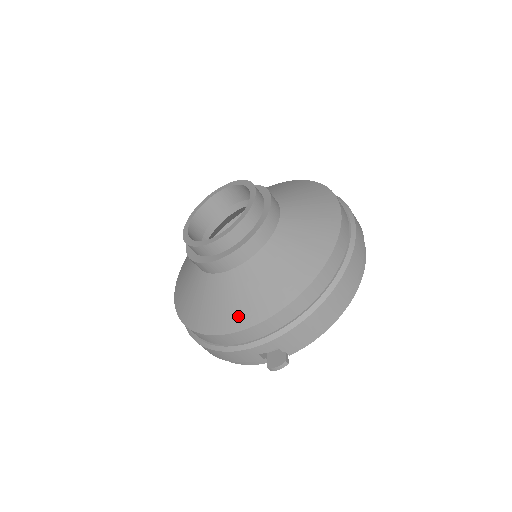
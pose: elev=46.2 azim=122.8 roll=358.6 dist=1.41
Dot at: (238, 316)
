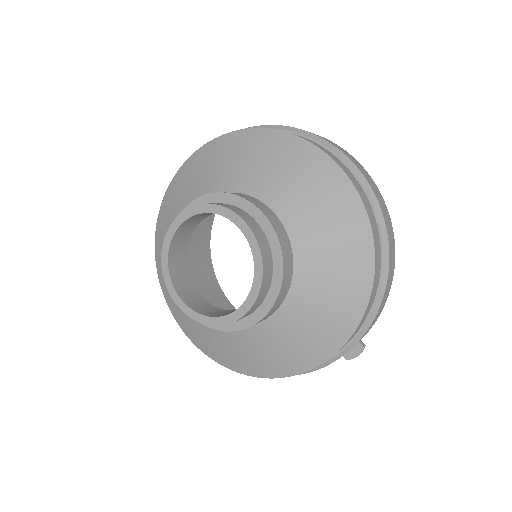
Dot at: (308, 355)
